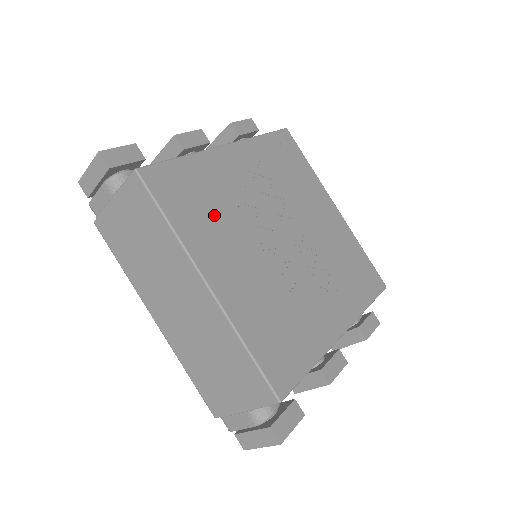
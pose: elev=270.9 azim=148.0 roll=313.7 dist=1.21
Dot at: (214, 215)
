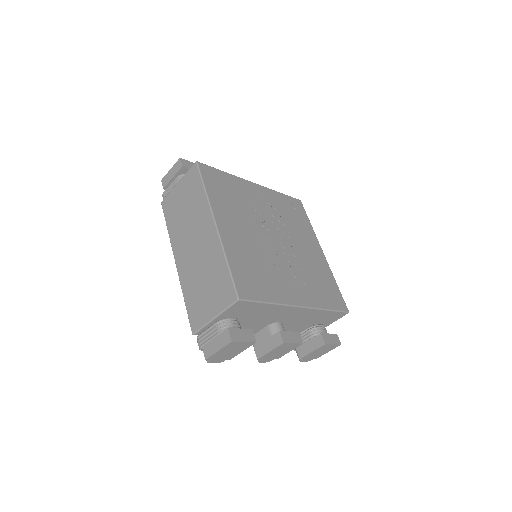
Dot at: (233, 202)
